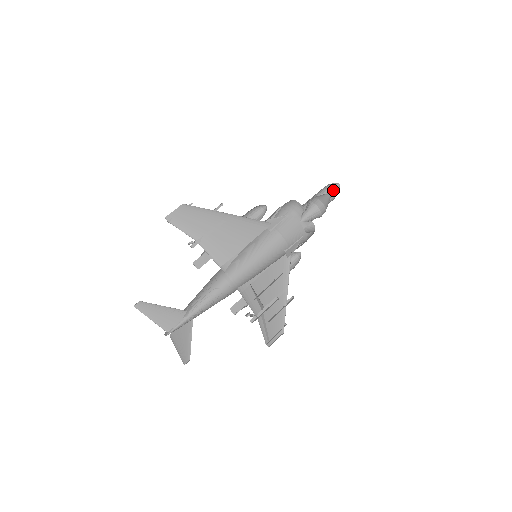
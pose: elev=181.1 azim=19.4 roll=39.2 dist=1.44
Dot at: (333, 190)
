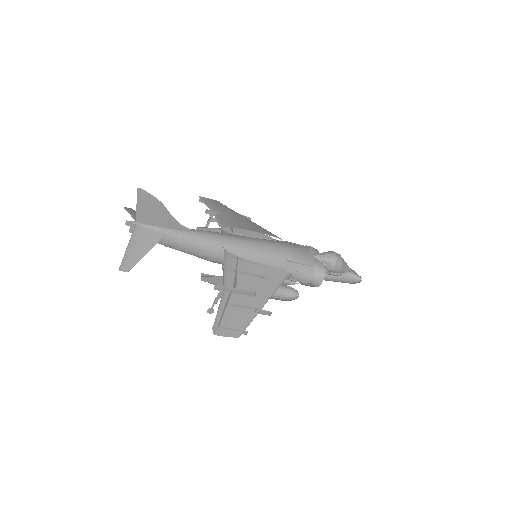
Dot at: (353, 282)
